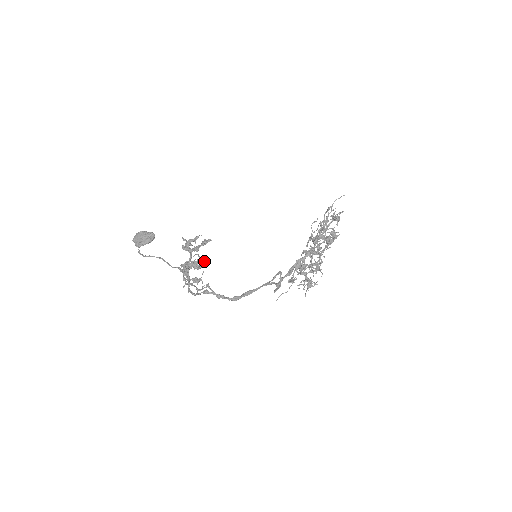
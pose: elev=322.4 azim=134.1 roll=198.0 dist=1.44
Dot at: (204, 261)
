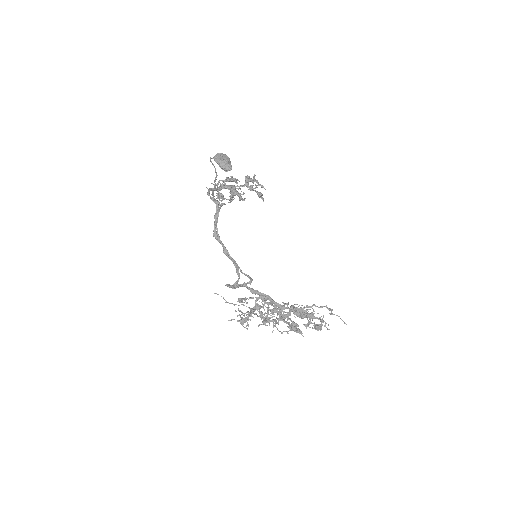
Dot at: (241, 199)
